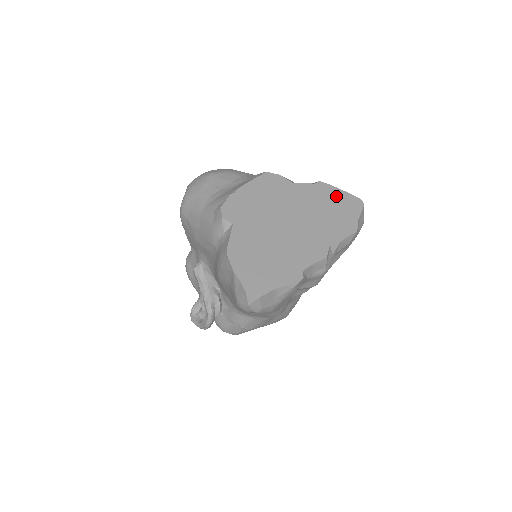
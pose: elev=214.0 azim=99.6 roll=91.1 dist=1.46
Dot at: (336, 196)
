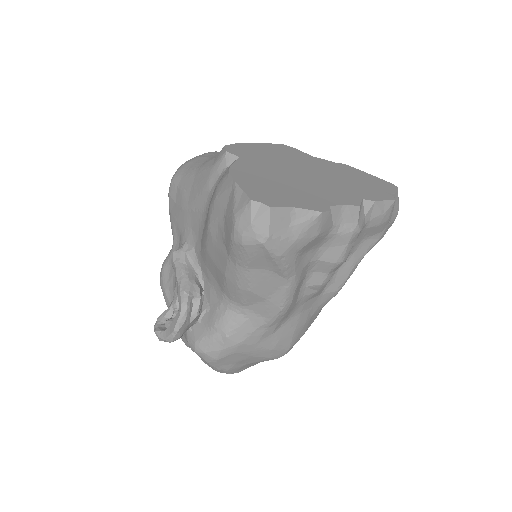
Dot at: (364, 175)
